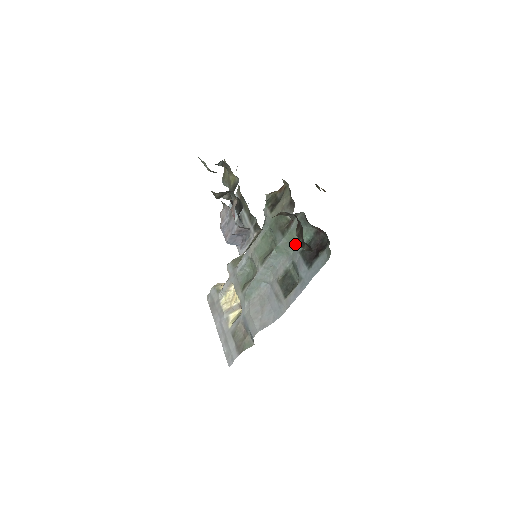
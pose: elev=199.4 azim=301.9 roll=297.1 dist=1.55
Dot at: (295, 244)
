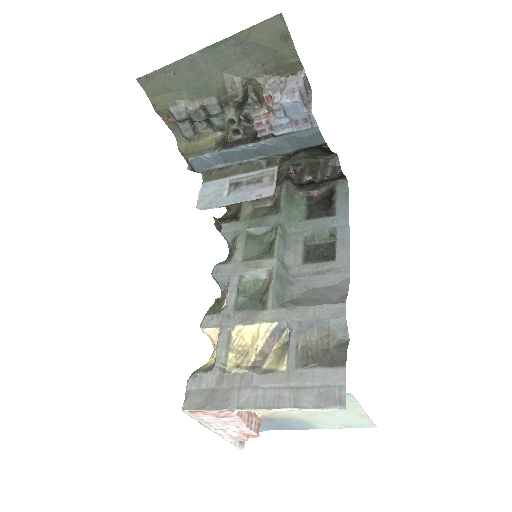
Dot at: (295, 219)
